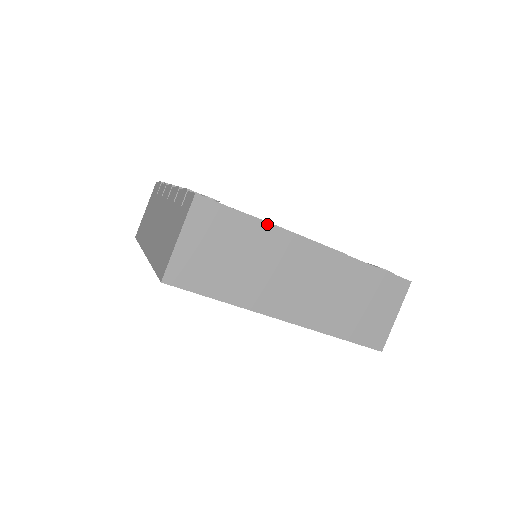
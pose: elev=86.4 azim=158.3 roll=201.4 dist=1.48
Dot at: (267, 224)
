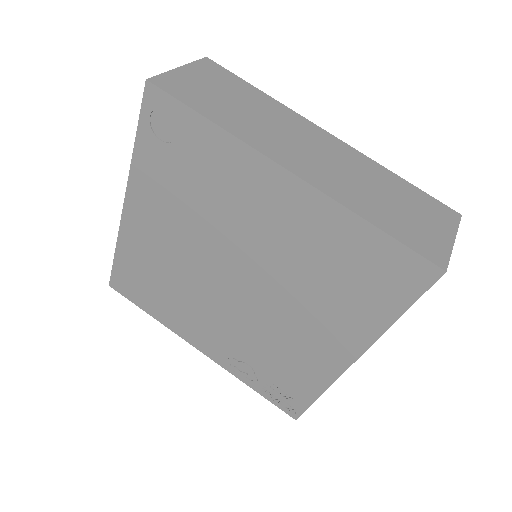
Dot at: (274, 100)
